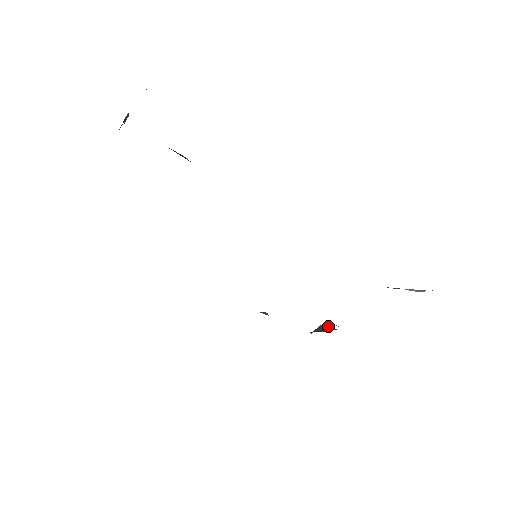
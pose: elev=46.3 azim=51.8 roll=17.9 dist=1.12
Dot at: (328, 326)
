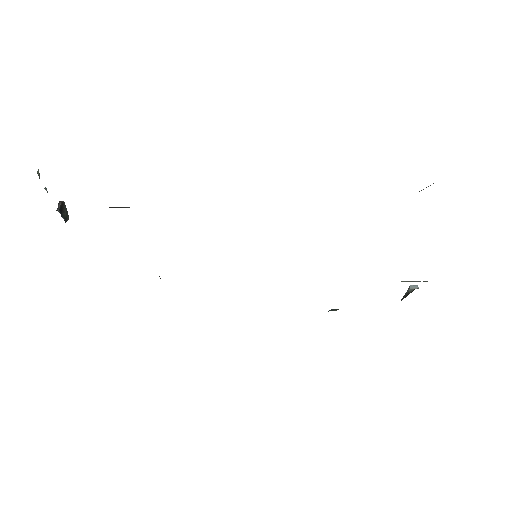
Dot at: (412, 288)
